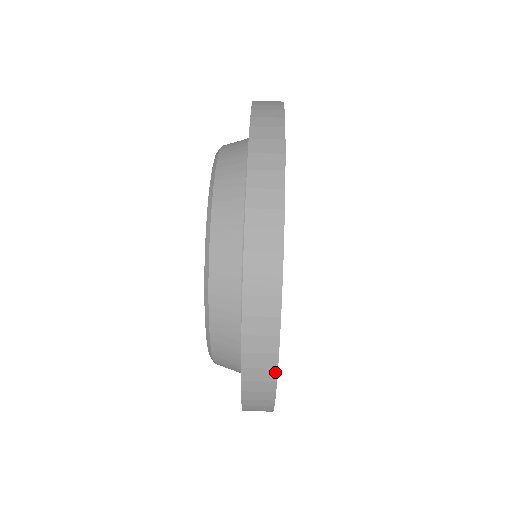
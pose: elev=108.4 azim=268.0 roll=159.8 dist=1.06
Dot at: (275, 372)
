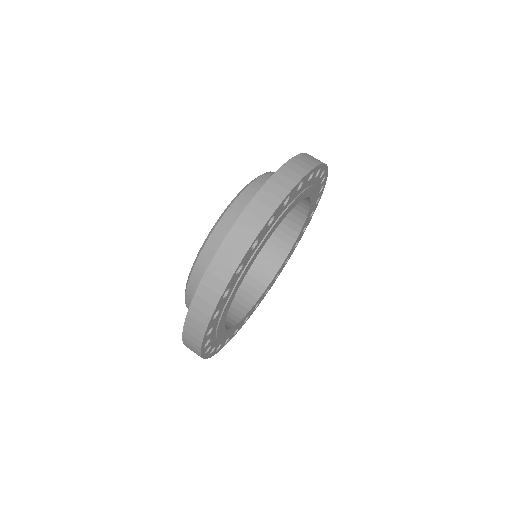
Dot at: (204, 358)
